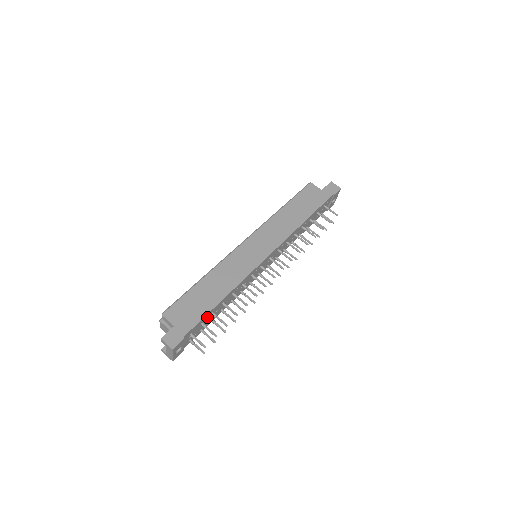
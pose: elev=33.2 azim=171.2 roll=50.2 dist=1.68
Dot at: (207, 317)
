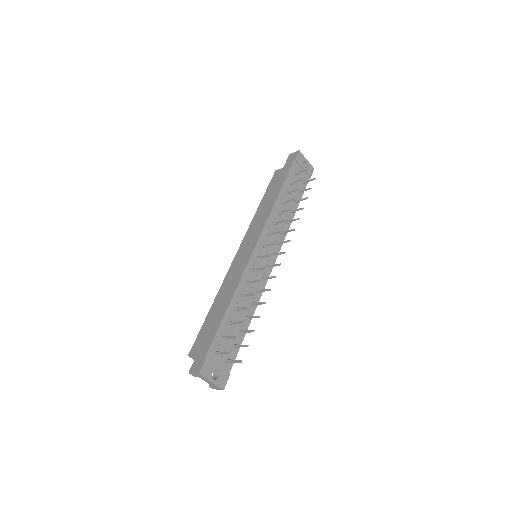
Dot at: (226, 330)
